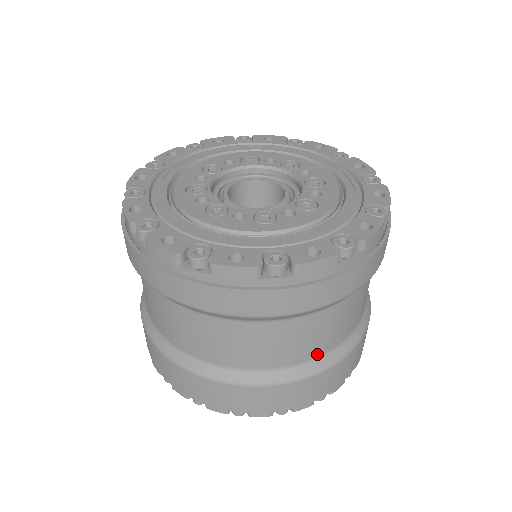
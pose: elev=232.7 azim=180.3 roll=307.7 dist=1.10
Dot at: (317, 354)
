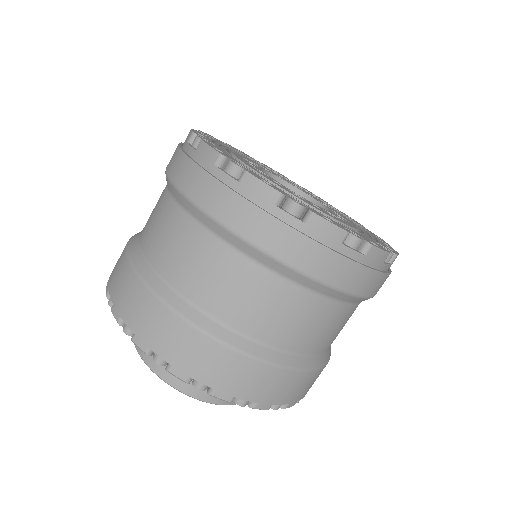
Dot at: (269, 340)
